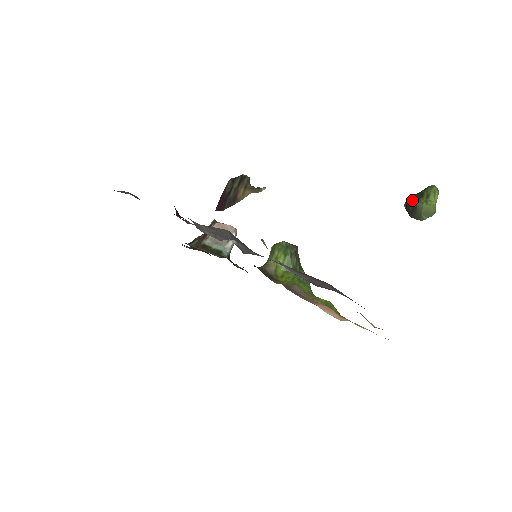
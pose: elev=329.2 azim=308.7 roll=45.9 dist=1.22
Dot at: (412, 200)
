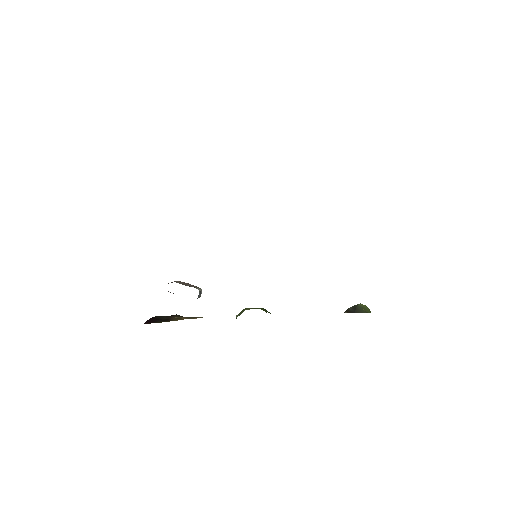
Dot at: (349, 308)
